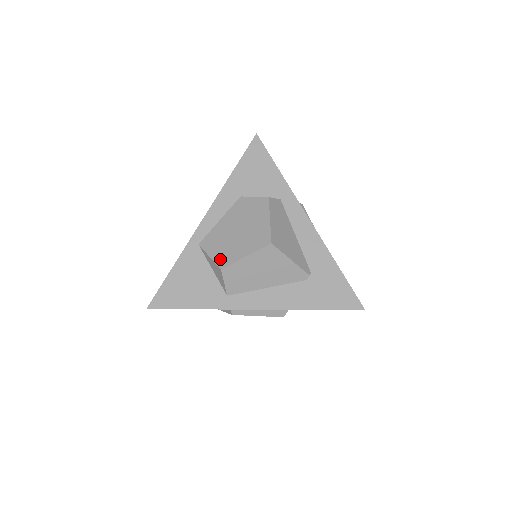
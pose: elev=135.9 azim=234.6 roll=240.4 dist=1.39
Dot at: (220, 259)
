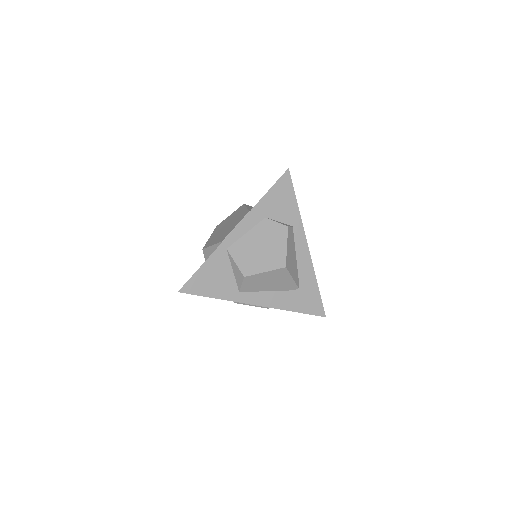
Dot at: (244, 268)
